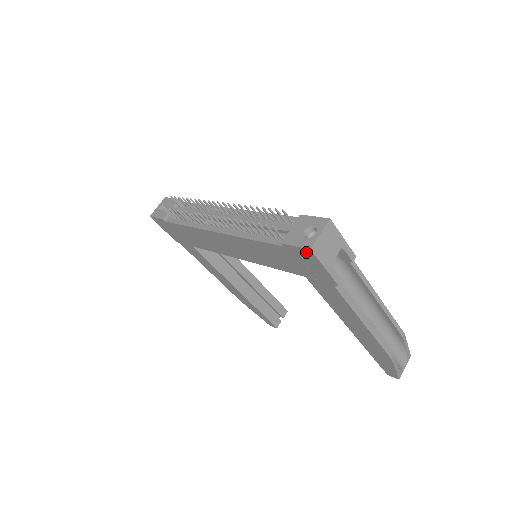
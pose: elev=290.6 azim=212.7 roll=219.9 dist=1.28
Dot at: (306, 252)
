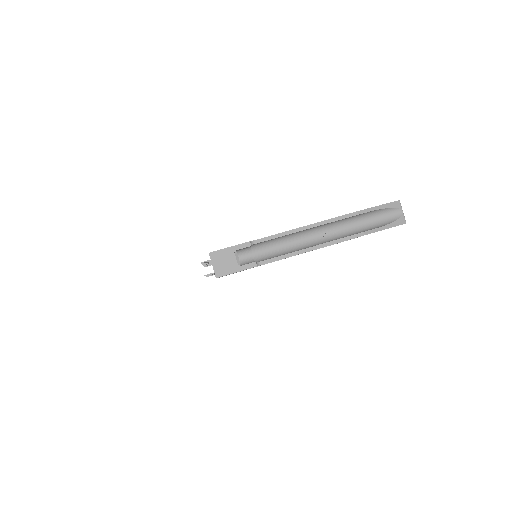
Dot at: occluded
